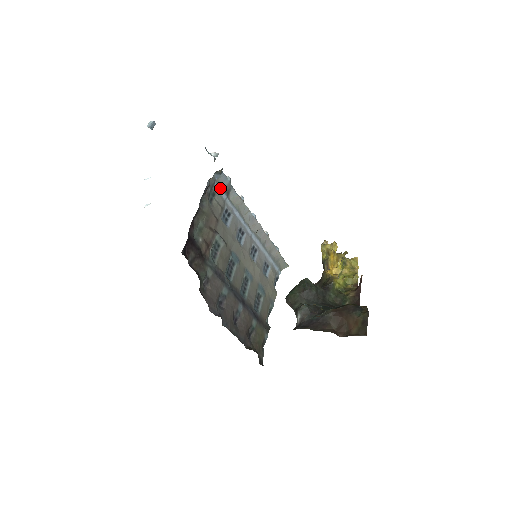
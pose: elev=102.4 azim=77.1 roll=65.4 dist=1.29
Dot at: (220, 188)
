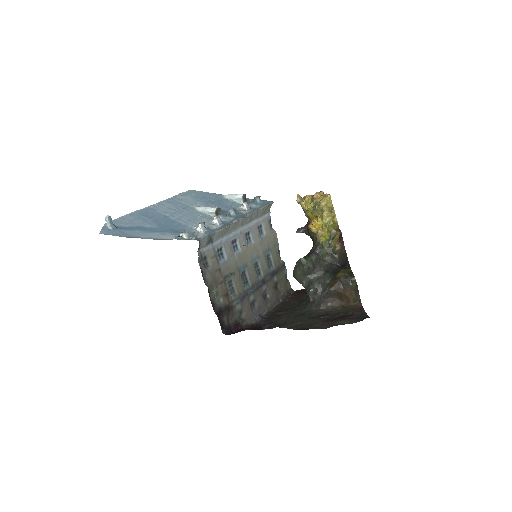
Dot at: (205, 247)
